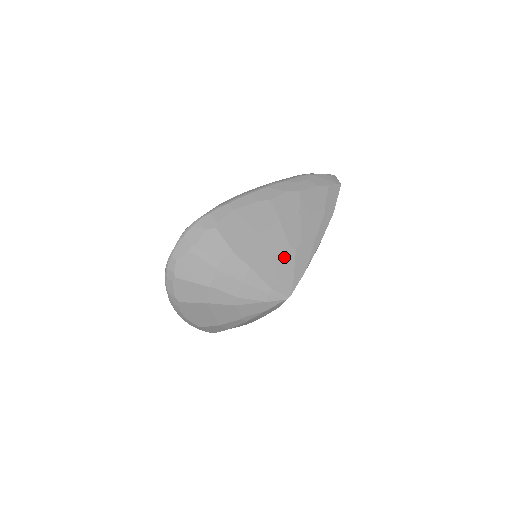
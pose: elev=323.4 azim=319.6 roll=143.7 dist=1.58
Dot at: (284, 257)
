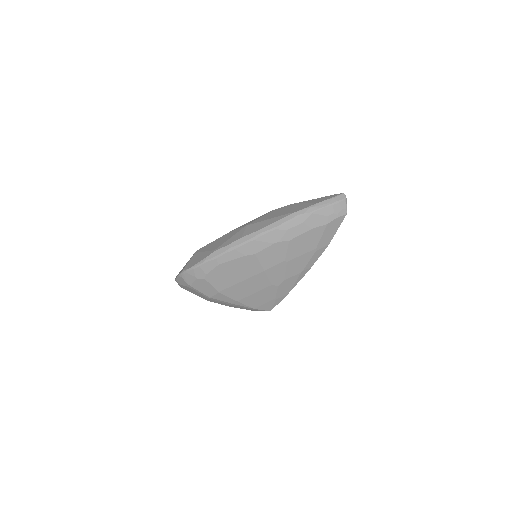
Dot at: (266, 292)
